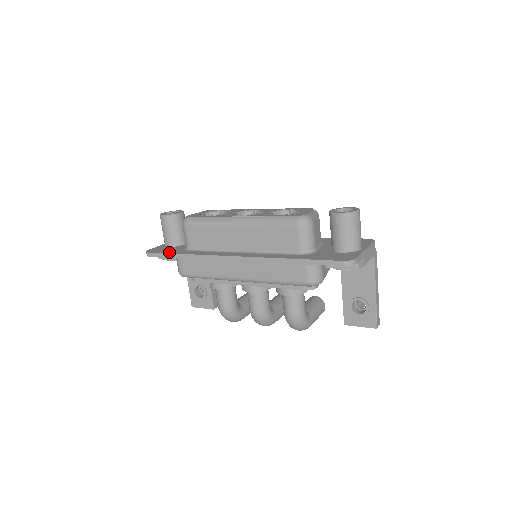
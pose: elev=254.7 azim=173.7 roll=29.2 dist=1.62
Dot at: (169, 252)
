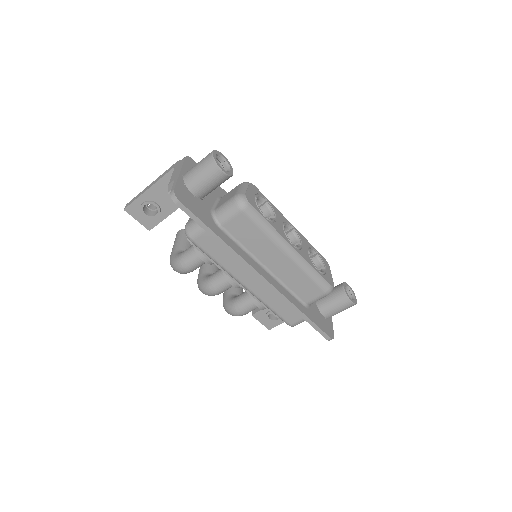
Dot at: (203, 220)
